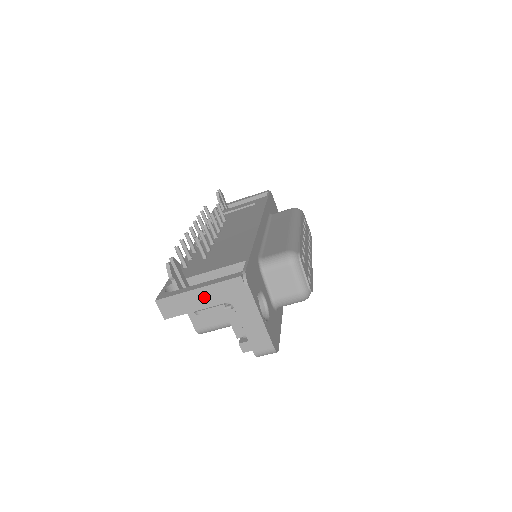
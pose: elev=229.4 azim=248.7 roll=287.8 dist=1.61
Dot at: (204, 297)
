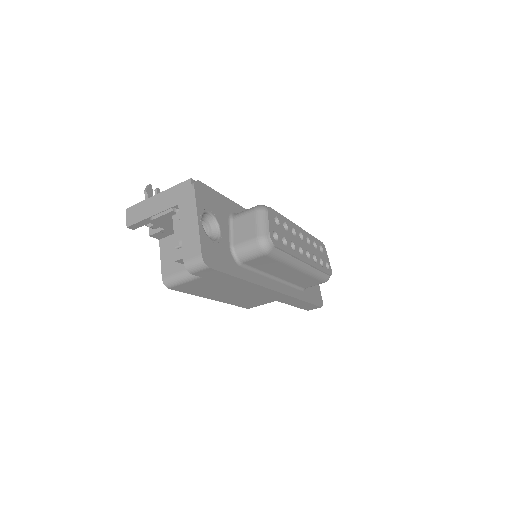
Dot at: (160, 202)
